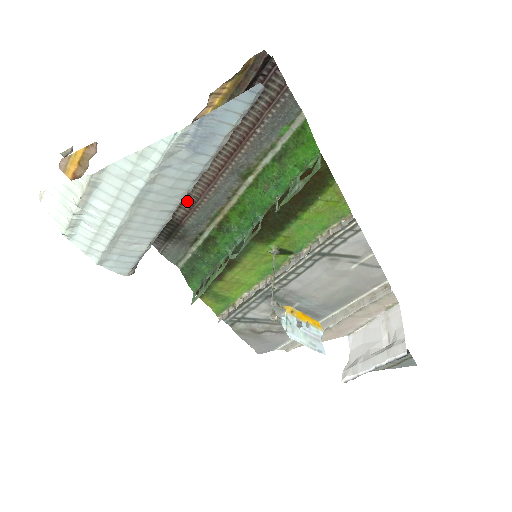
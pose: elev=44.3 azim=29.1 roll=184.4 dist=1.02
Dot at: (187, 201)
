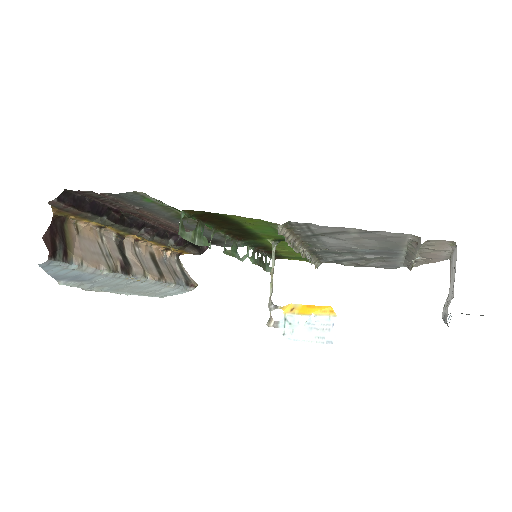
Dot at: occluded
